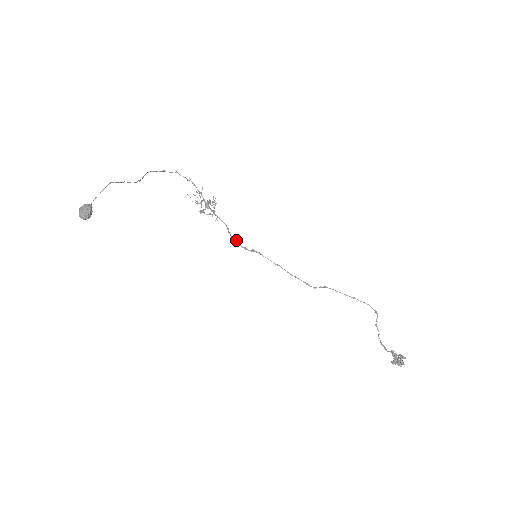
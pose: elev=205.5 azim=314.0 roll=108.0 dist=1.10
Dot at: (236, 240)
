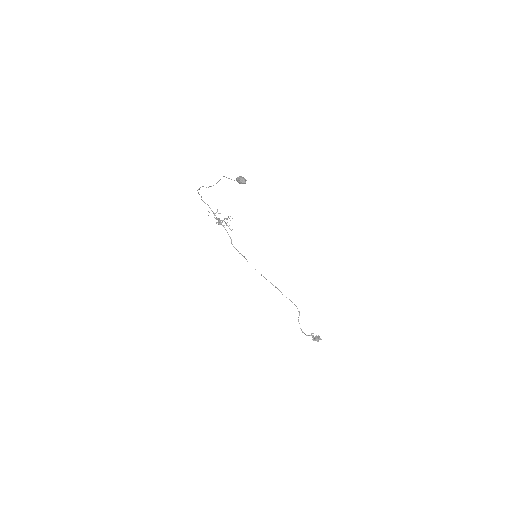
Dot at: (235, 248)
